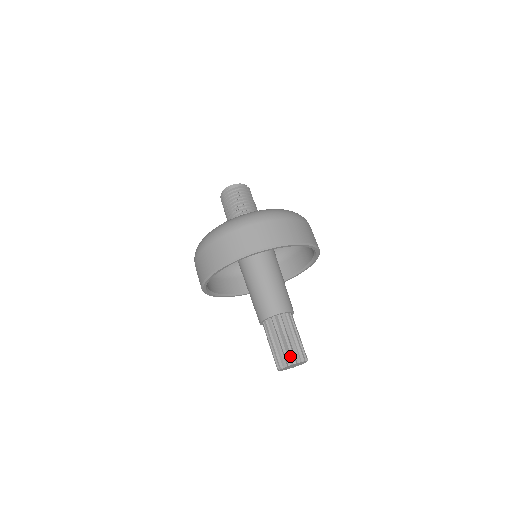
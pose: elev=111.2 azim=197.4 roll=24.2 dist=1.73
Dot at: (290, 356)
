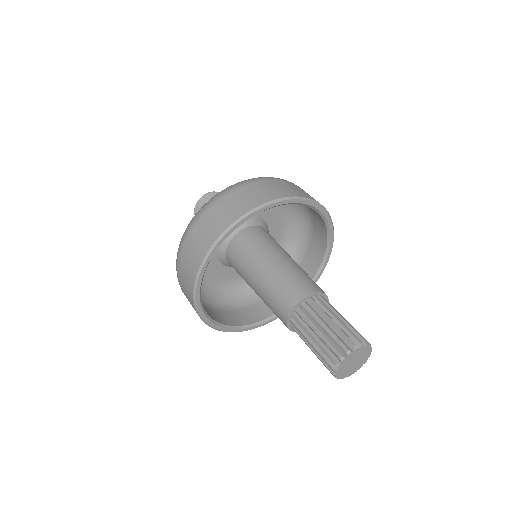
Dot at: (361, 337)
